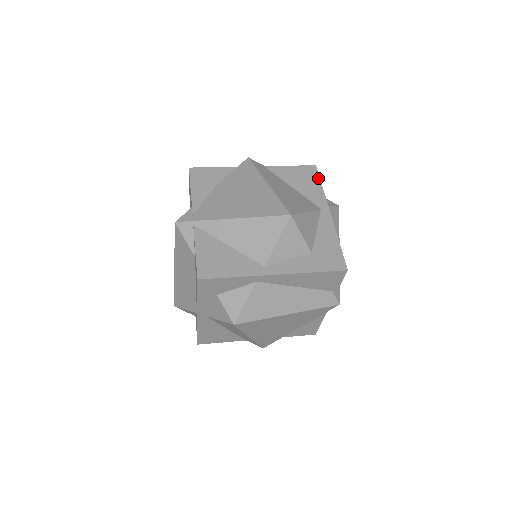
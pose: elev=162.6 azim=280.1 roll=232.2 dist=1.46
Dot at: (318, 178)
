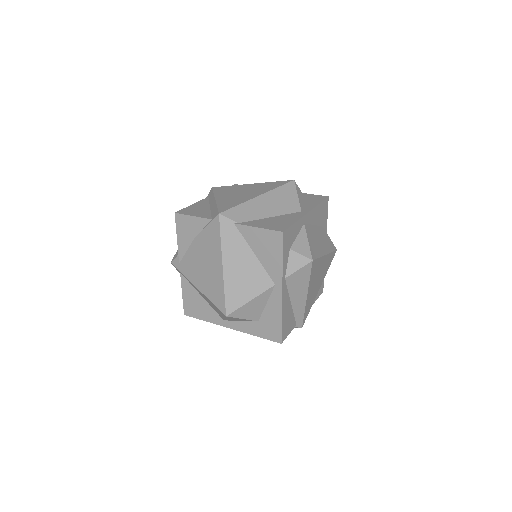
Dot at: (281, 249)
